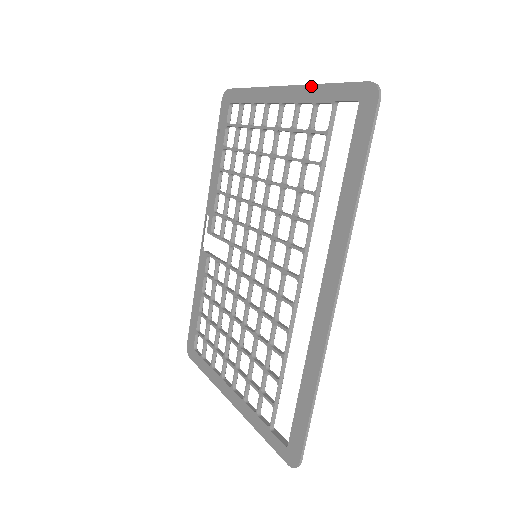
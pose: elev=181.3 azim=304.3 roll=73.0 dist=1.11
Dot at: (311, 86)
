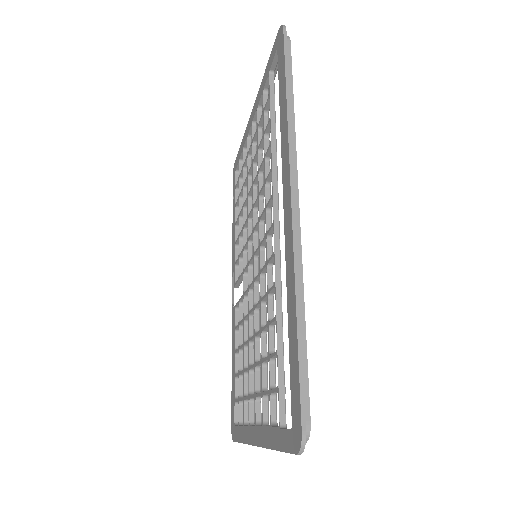
Dot at: (260, 86)
